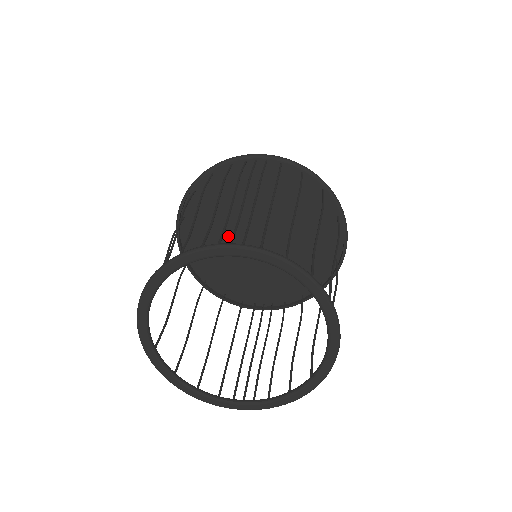
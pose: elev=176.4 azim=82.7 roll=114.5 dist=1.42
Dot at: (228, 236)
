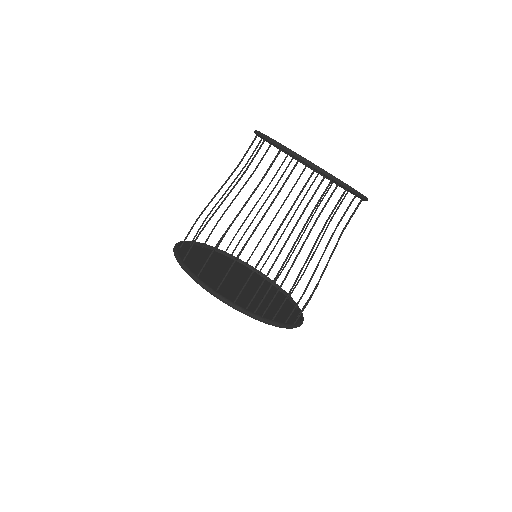
Dot at: (215, 271)
